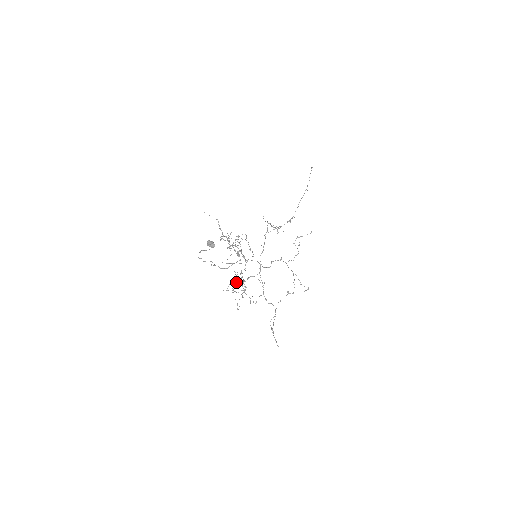
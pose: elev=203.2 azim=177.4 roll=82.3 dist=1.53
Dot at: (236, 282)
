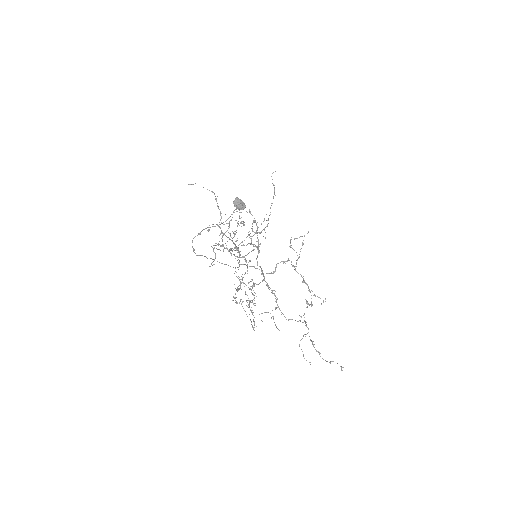
Dot at: (241, 289)
